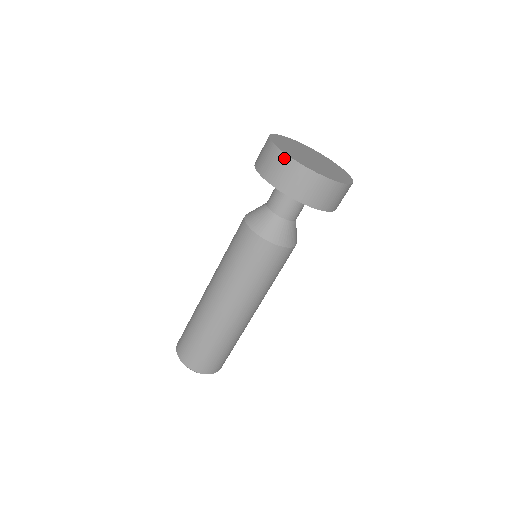
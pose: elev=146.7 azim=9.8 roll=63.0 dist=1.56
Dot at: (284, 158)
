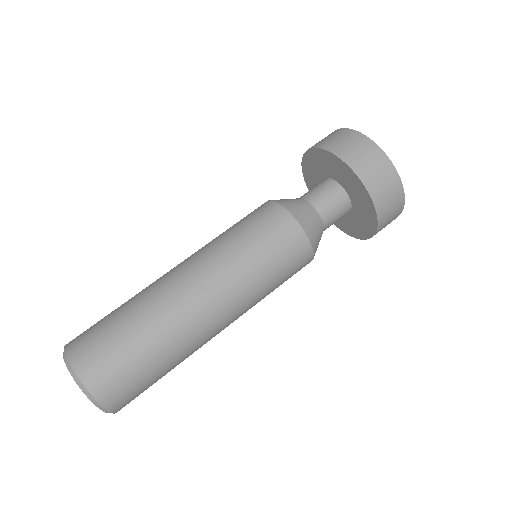
Dot at: (391, 168)
